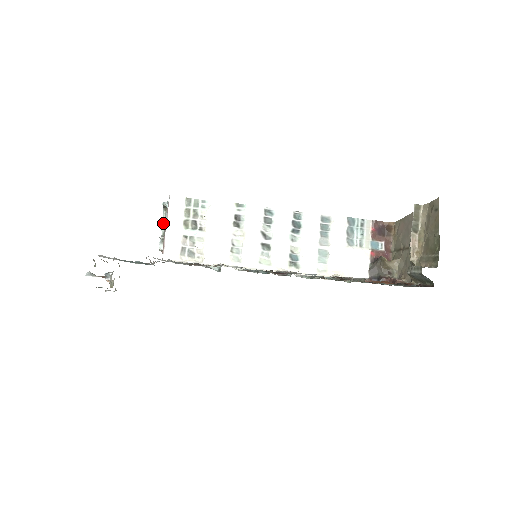
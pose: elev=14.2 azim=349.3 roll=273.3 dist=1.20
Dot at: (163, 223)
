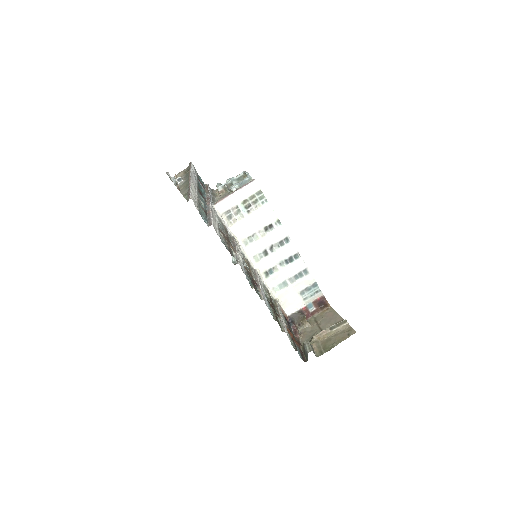
Dot at: (235, 179)
